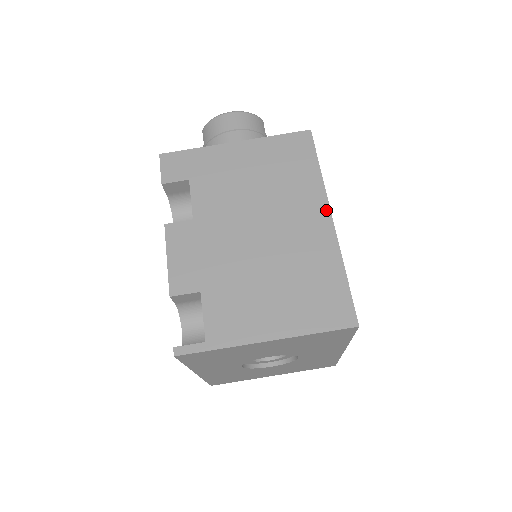
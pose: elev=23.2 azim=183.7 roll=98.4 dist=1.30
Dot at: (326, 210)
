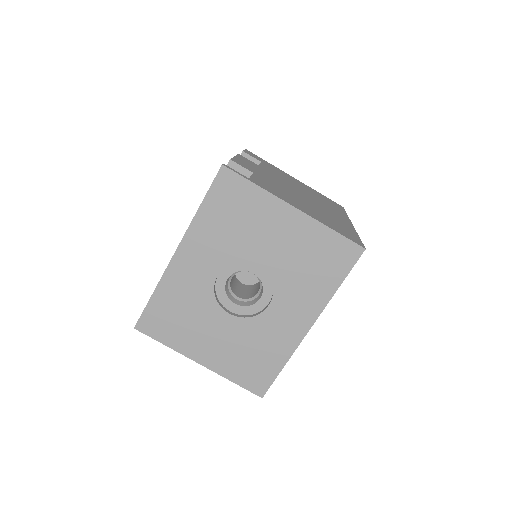
Dot at: (348, 220)
